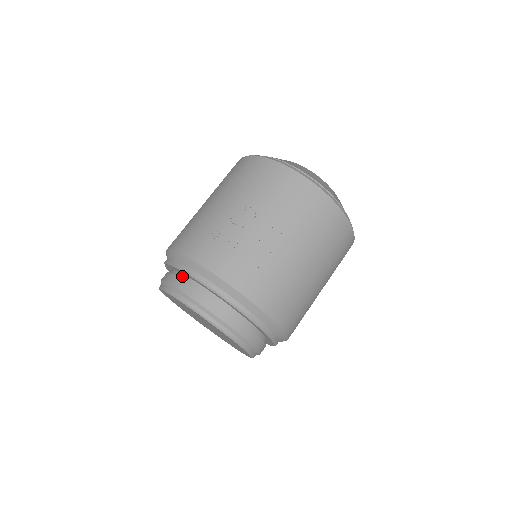
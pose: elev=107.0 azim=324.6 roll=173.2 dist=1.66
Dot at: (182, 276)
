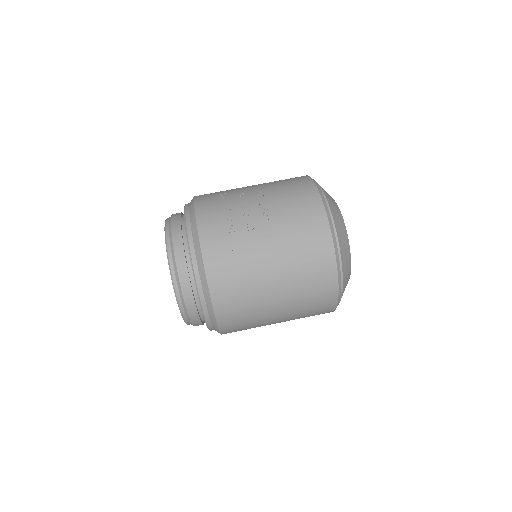
Dot at: occluded
